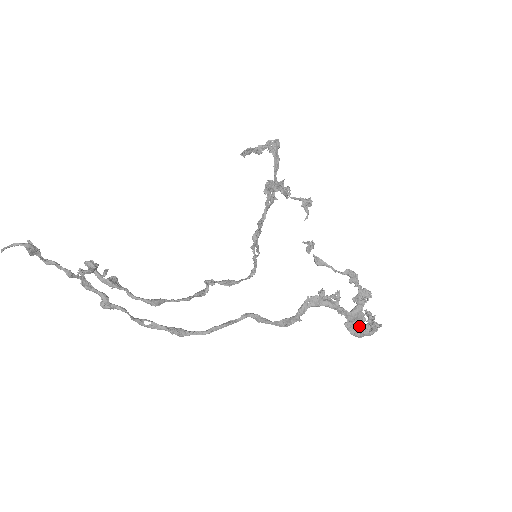
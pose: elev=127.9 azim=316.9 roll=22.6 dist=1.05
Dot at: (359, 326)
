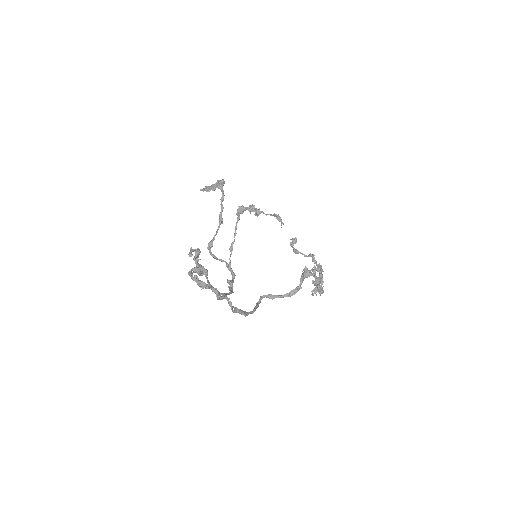
Dot at: (320, 287)
